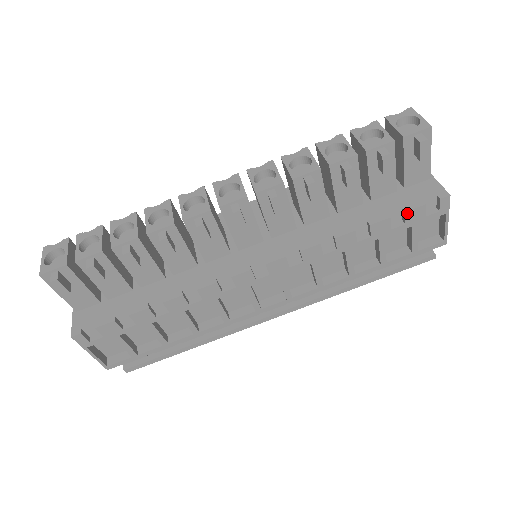
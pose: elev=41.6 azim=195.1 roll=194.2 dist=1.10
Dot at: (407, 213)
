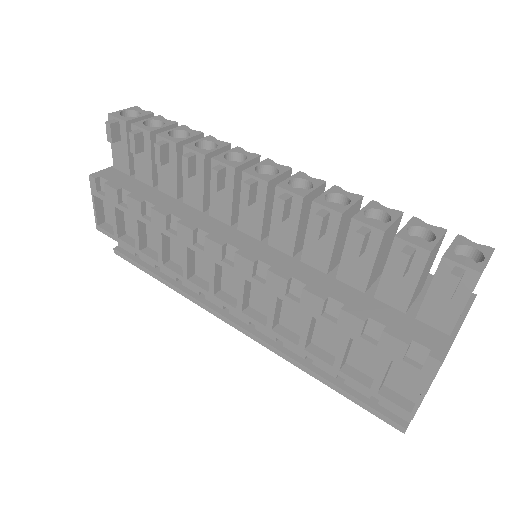
Dot at: (385, 335)
